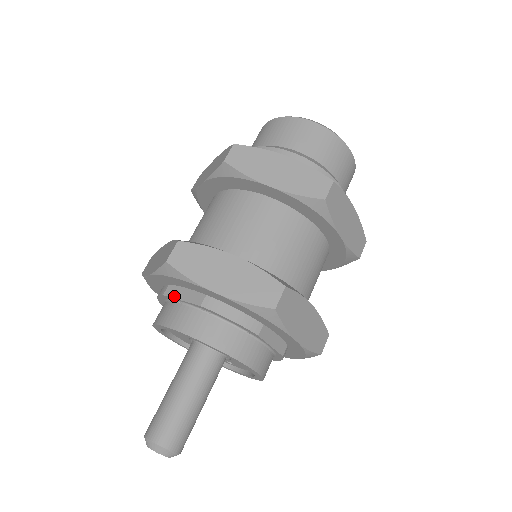
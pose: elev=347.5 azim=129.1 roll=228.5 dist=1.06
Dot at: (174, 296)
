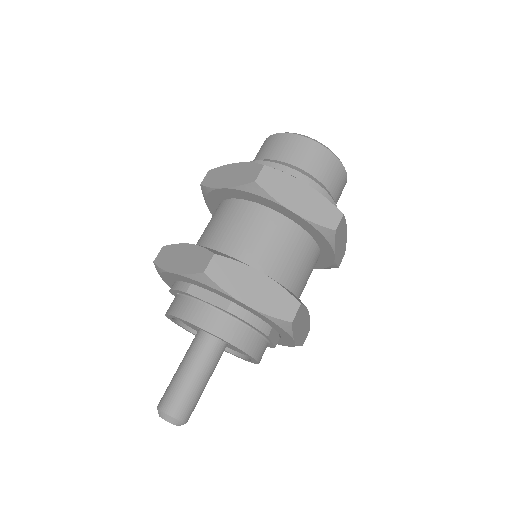
Dot at: (198, 296)
